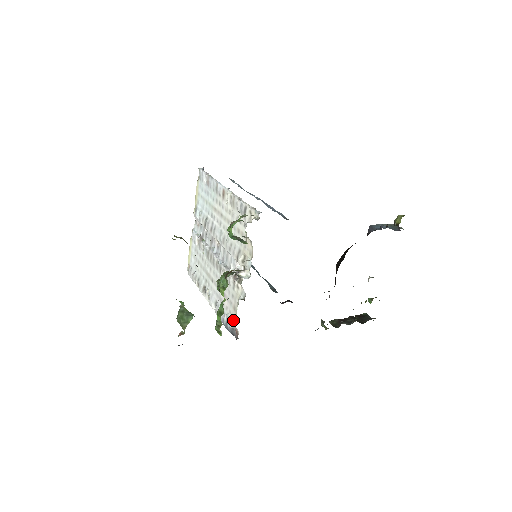
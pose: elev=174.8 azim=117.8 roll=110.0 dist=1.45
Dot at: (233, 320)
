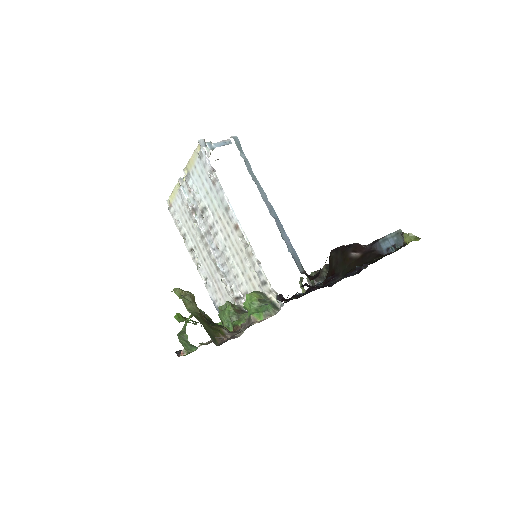
Dot at: occluded
